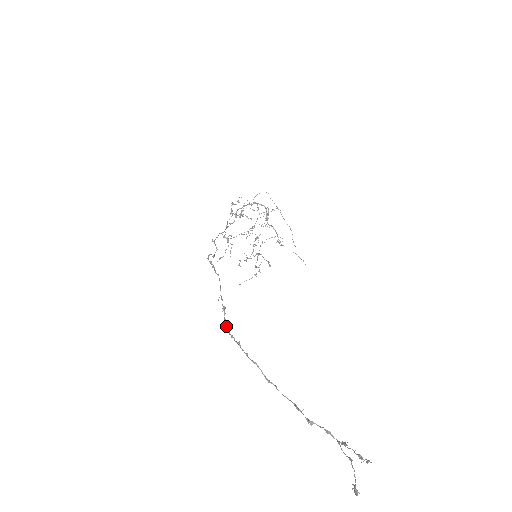
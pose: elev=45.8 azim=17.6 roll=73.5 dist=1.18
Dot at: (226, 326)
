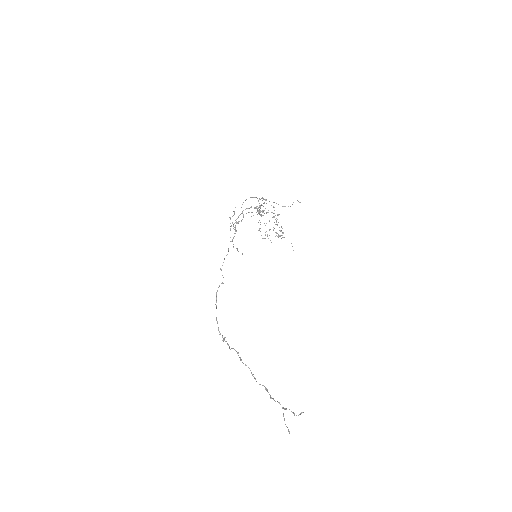
Dot at: (229, 347)
